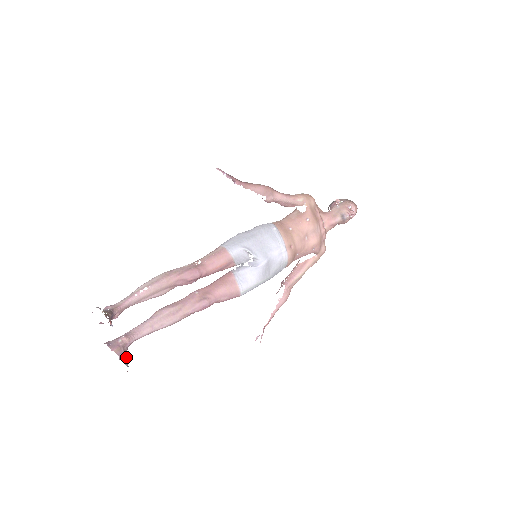
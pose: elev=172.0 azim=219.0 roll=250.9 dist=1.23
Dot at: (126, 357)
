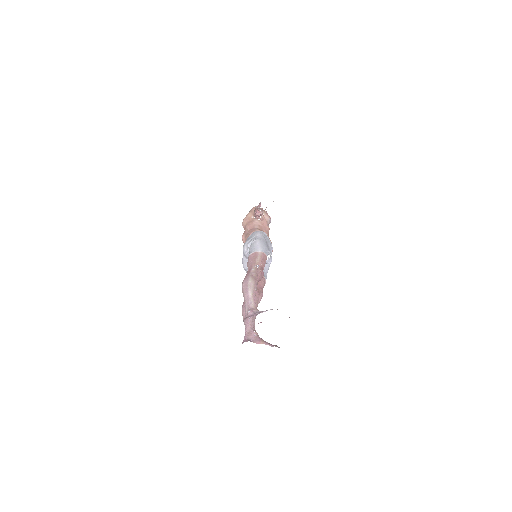
Dot at: (271, 344)
